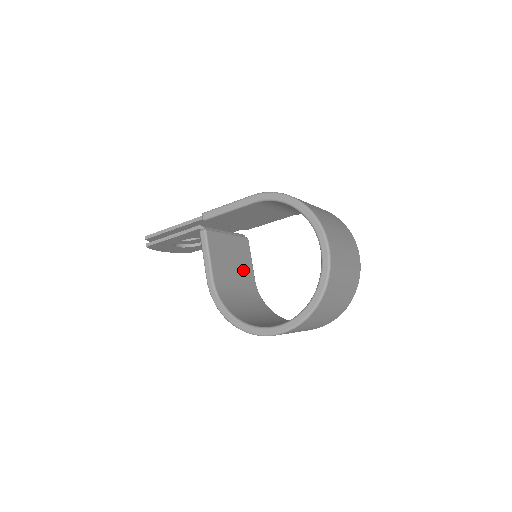
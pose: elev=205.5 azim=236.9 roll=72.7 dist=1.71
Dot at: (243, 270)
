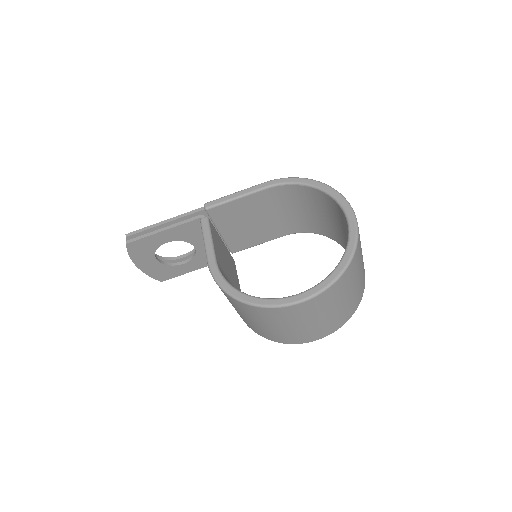
Dot at: (234, 281)
